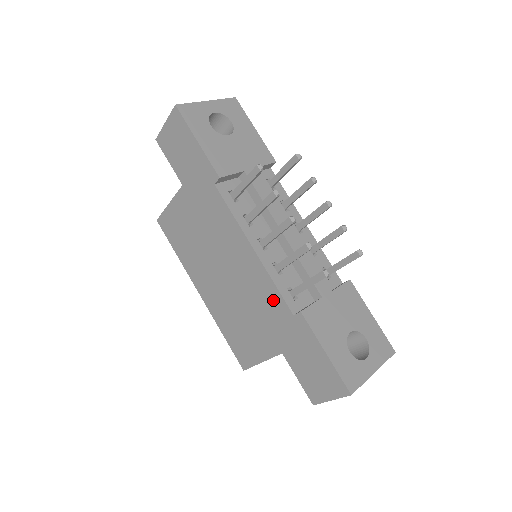
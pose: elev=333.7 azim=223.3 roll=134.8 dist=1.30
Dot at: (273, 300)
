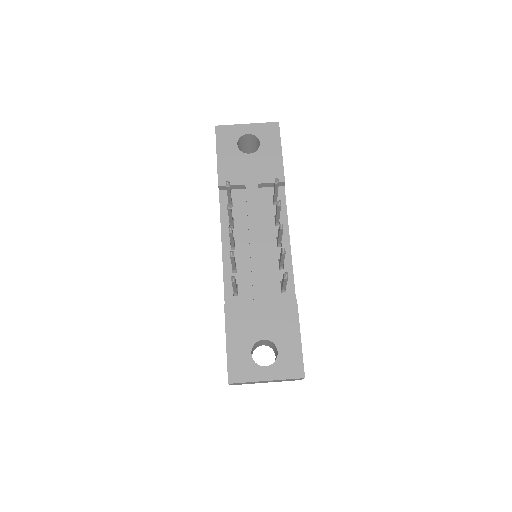
Dot at: occluded
